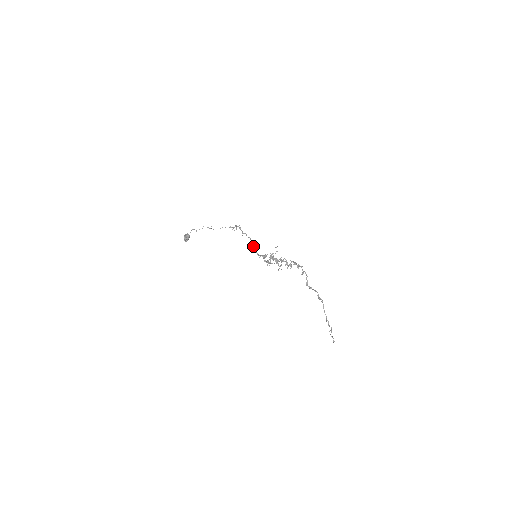
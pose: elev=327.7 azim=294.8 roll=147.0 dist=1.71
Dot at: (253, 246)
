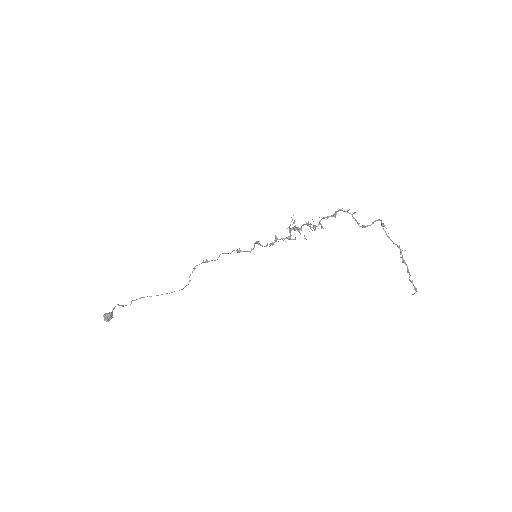
Dot at: (245, 251)
